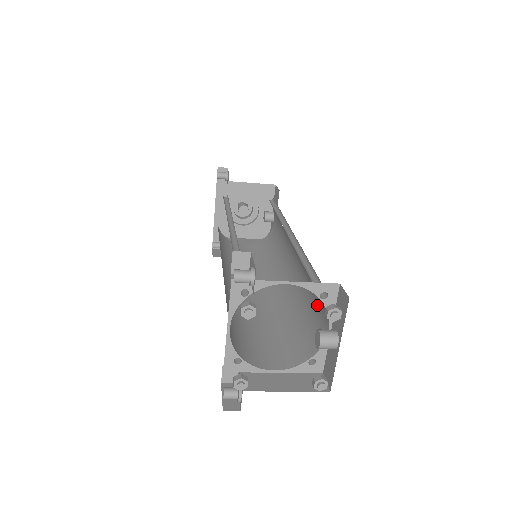
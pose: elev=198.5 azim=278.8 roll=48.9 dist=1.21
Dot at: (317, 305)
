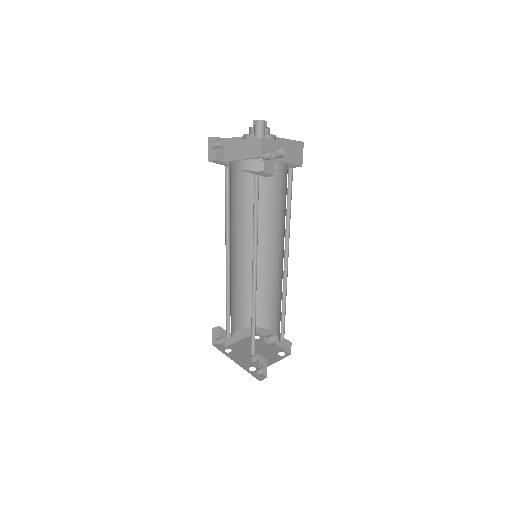
Dot at: (275, 313)
